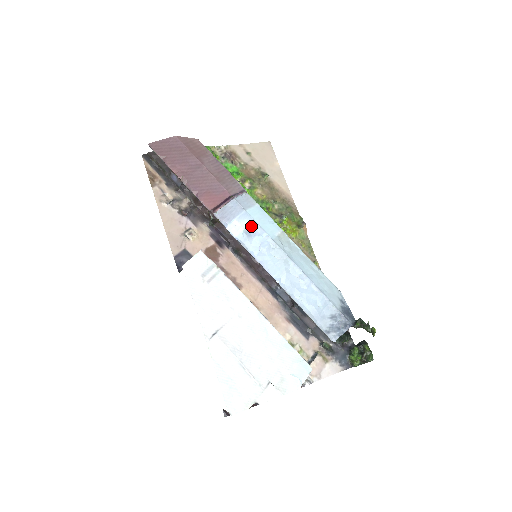
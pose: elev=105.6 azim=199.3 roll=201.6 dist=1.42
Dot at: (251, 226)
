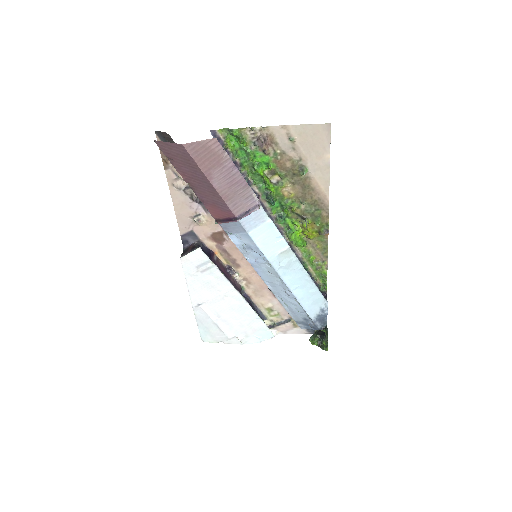
Dot at: (251, 245)
